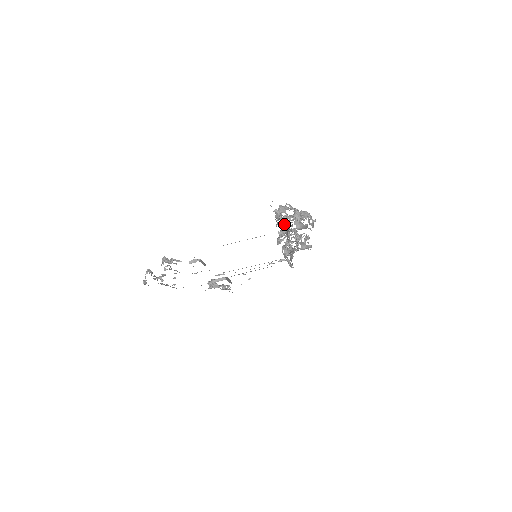
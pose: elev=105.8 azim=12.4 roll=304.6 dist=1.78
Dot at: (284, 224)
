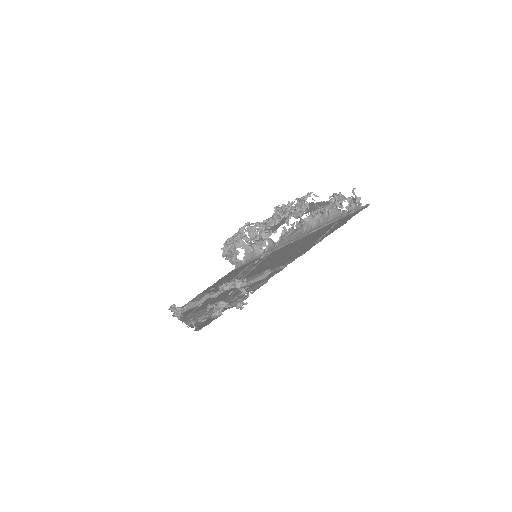
Dot at: (313, 212)
